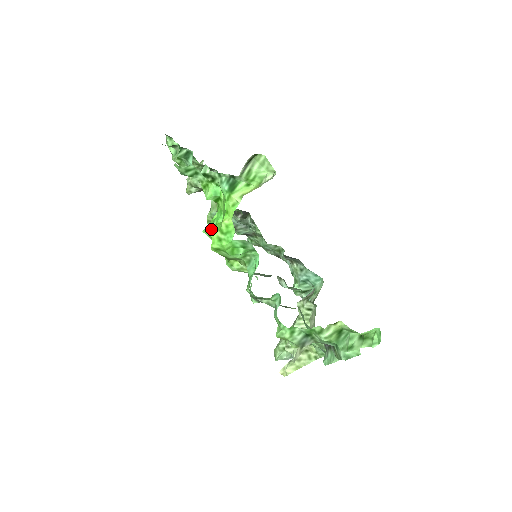
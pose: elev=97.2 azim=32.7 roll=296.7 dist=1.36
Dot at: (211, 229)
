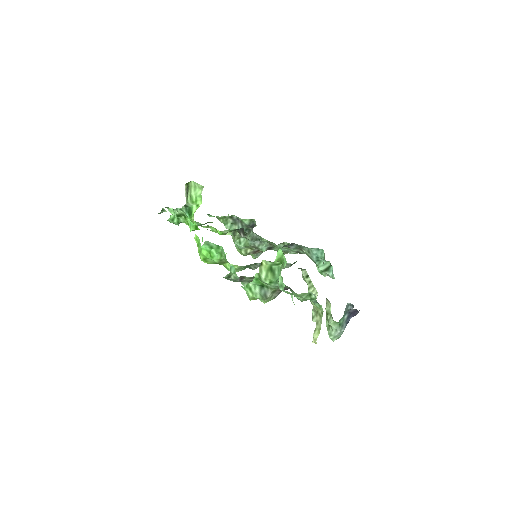
Dot at: occluded
